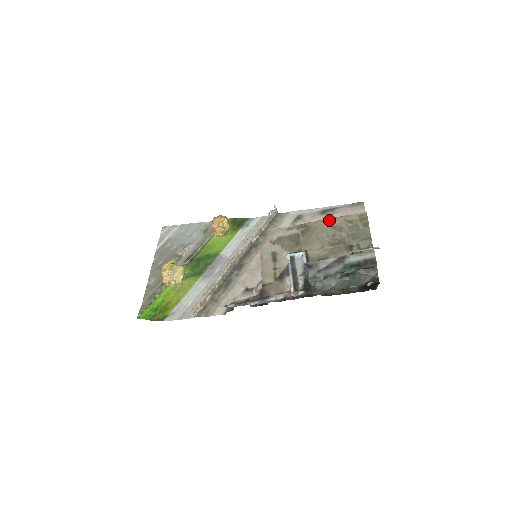
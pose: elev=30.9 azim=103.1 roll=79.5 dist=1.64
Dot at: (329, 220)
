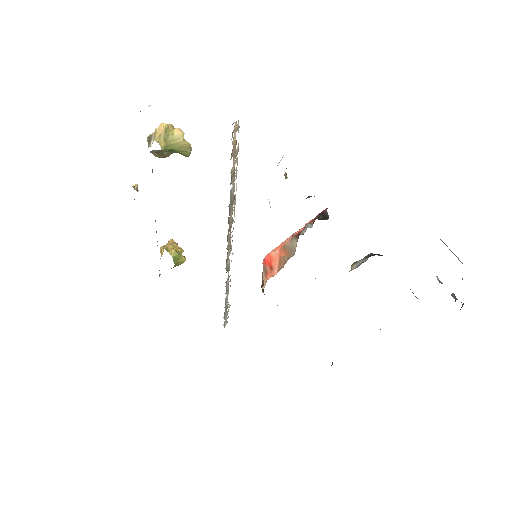
Dot at: occluded
